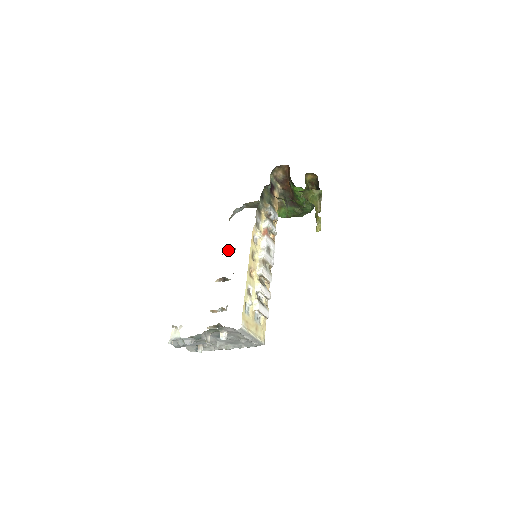
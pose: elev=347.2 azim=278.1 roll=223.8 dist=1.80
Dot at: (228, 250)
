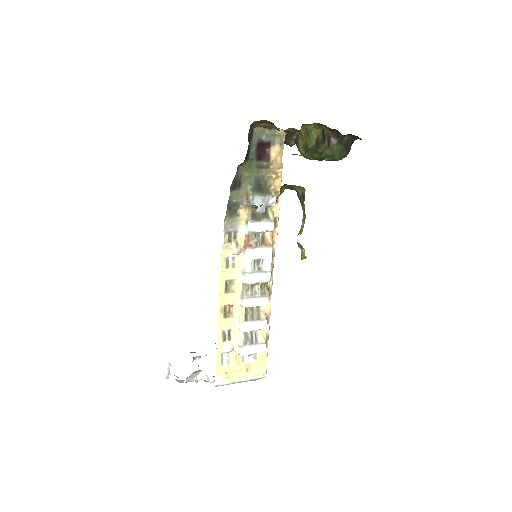
Dot at: occluded
